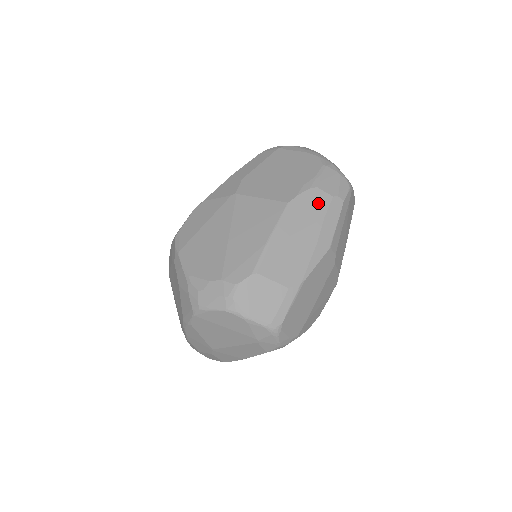
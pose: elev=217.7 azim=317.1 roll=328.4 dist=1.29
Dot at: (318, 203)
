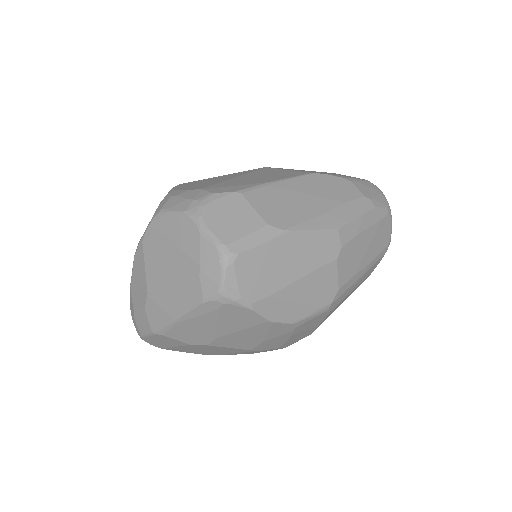
Dot at: (345, 190)
